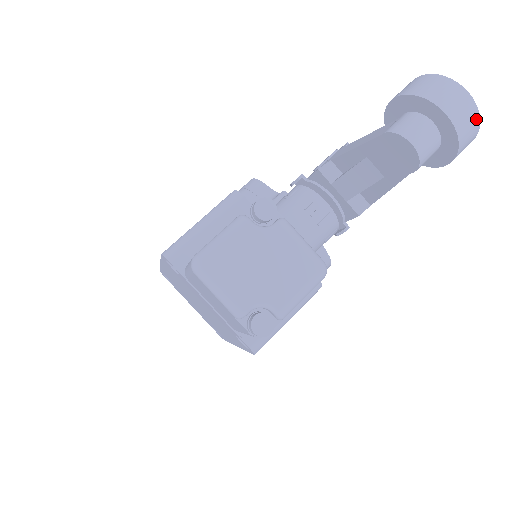
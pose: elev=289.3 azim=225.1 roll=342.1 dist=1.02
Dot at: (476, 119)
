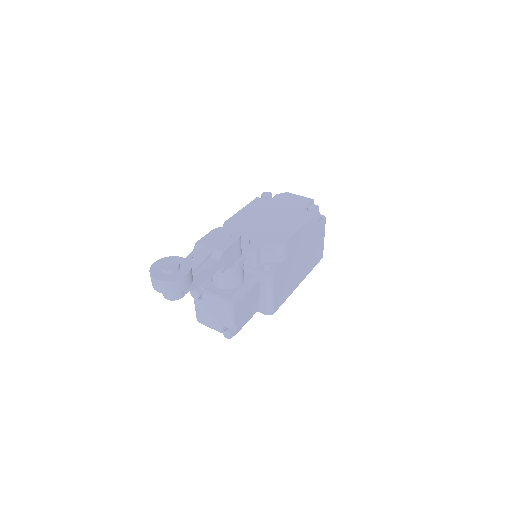
Dot at: (168, 283)
